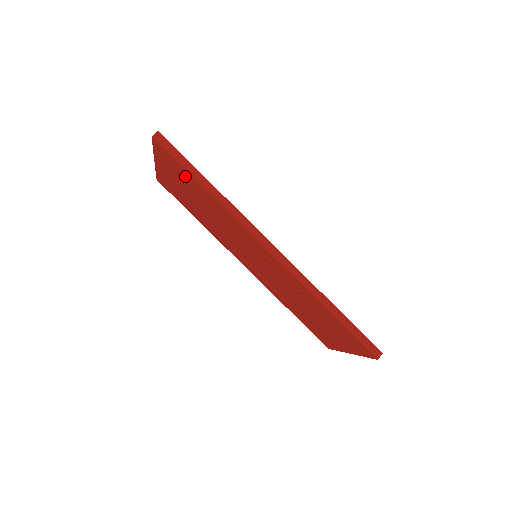
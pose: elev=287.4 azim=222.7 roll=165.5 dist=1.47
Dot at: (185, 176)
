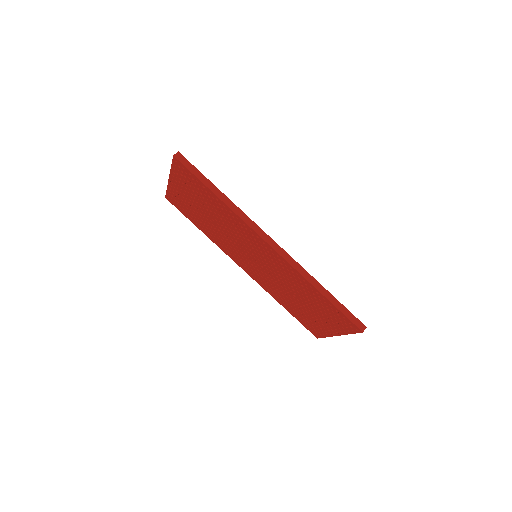
Dot at: (199, 188)
